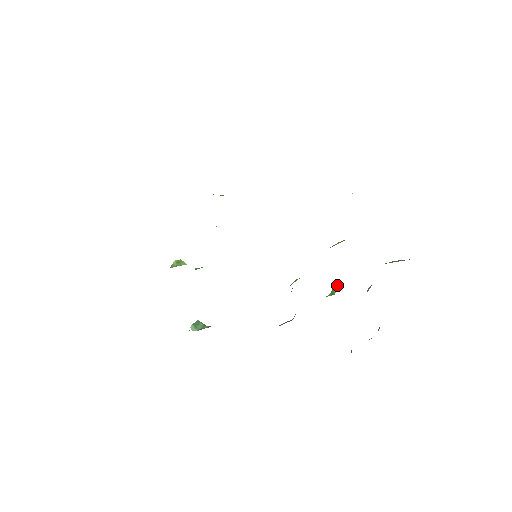
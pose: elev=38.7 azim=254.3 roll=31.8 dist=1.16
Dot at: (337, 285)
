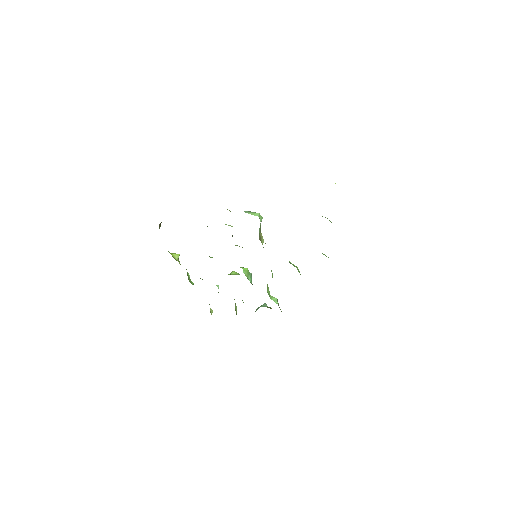
Dot at: occluded
